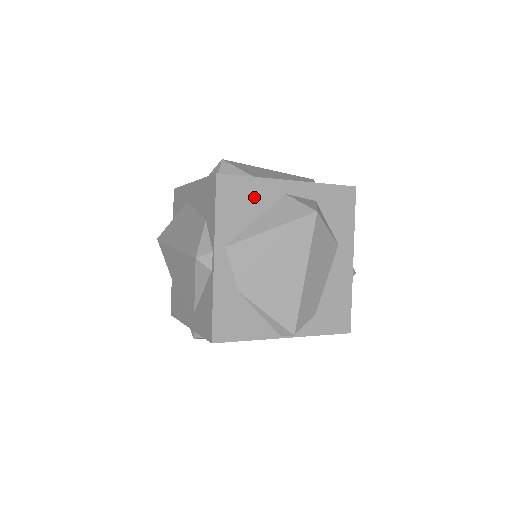
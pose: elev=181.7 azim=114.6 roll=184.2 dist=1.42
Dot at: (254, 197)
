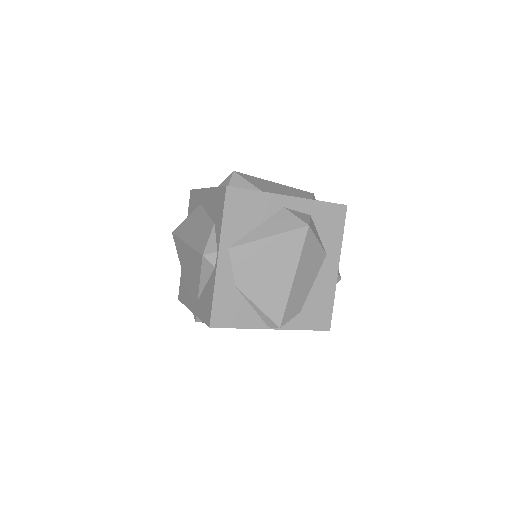
Dot at: (257, 208)
